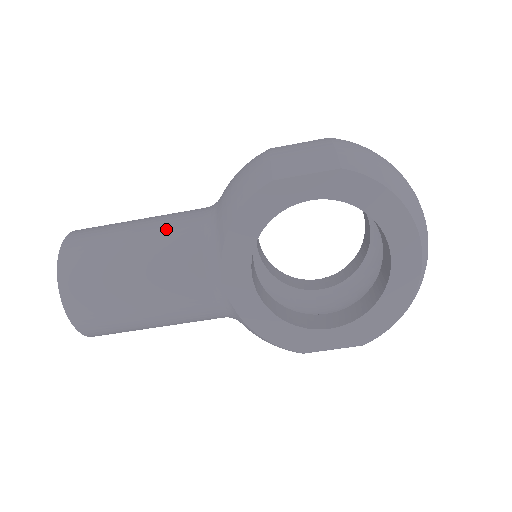
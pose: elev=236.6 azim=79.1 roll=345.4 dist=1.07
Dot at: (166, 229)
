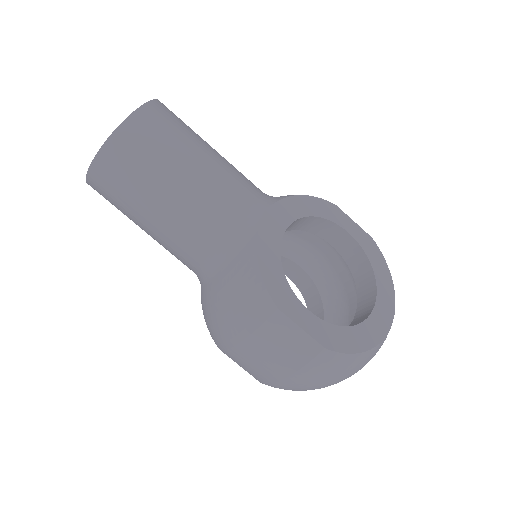
Dot at: occluded
